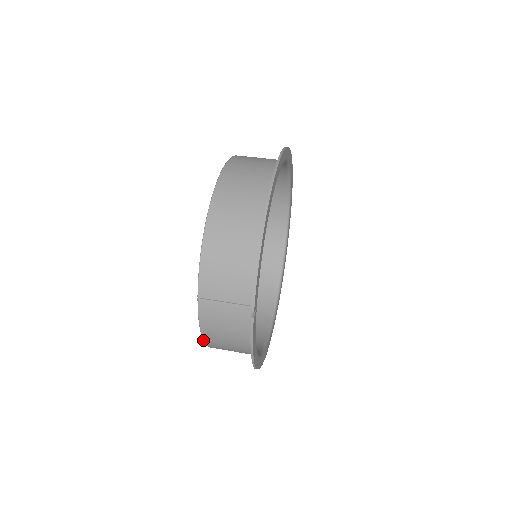
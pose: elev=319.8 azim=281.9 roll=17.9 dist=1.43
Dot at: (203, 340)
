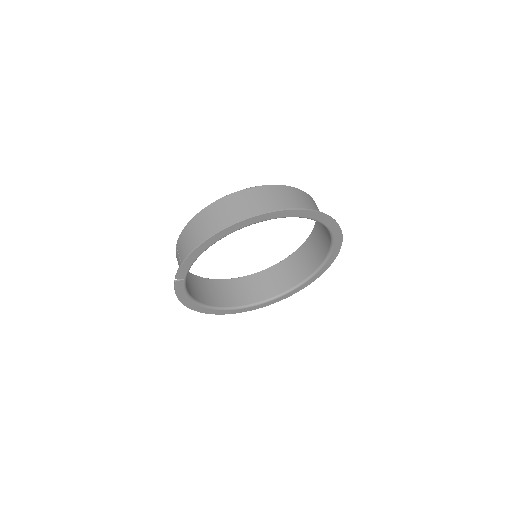
Dot at: occluded
